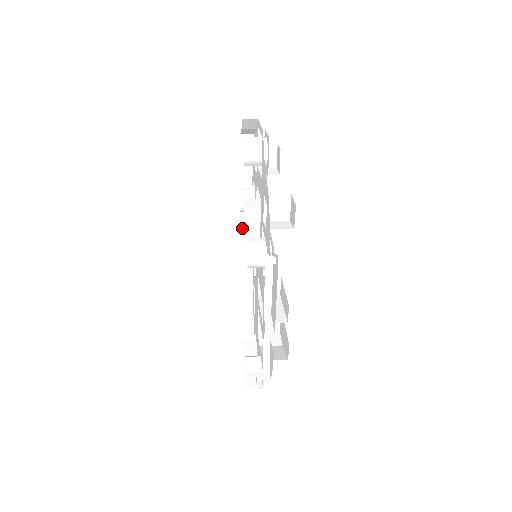
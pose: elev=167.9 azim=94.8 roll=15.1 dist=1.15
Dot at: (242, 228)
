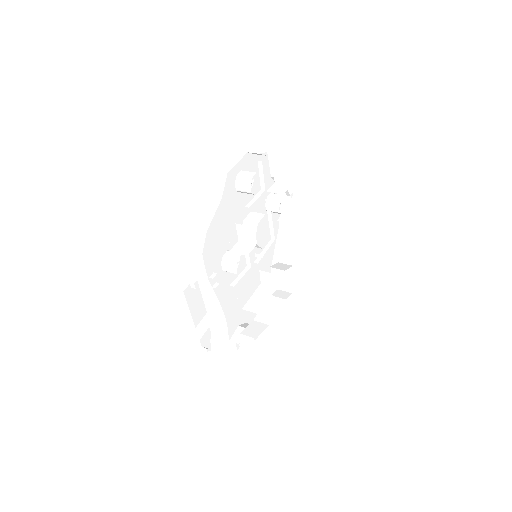
Dot at: (282, 220)
